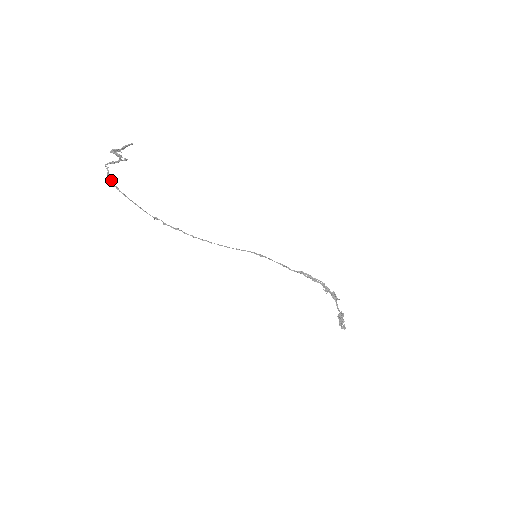
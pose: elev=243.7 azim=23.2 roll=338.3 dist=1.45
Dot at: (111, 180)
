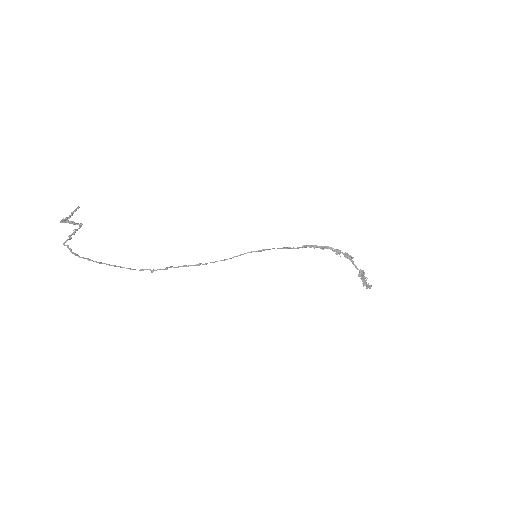
Dot at: (78, 255)
